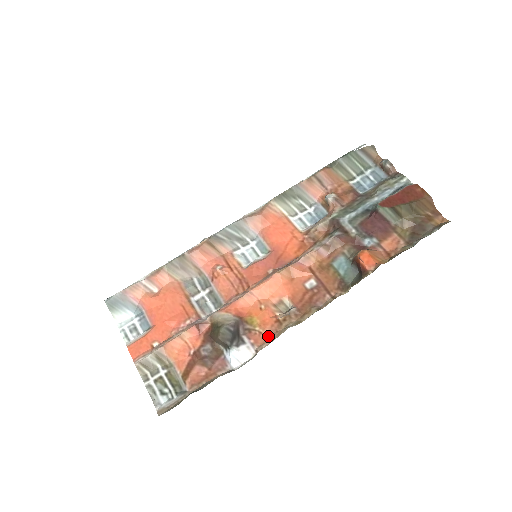
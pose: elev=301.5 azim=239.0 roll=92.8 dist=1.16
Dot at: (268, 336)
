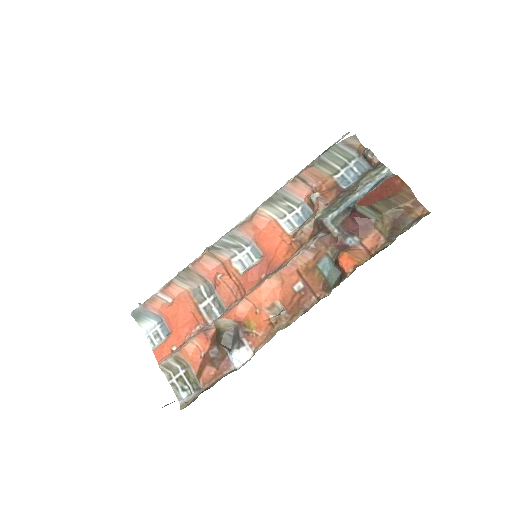
Dot at: (263, 338)
